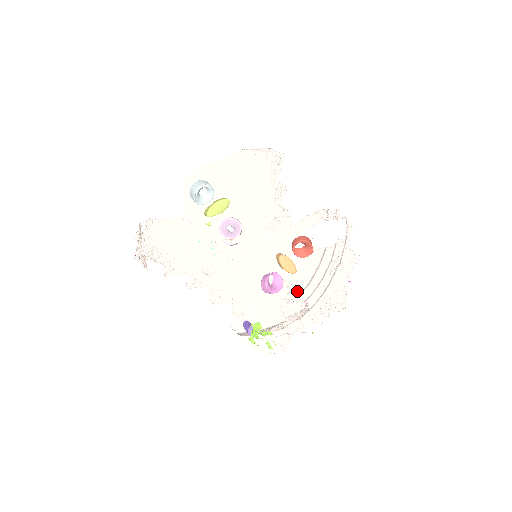
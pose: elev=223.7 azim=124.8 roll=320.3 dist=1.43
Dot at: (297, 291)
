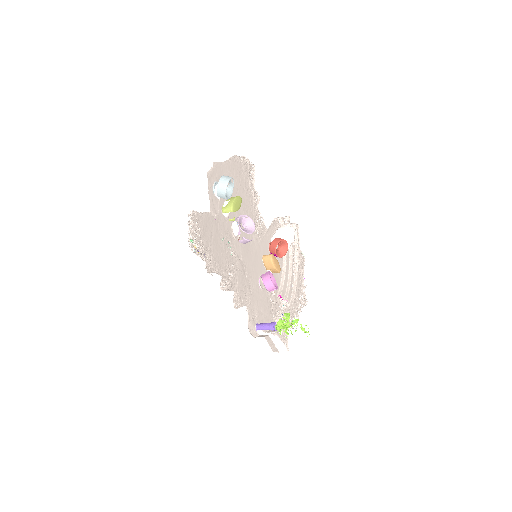
Dot at: (276, 292)
